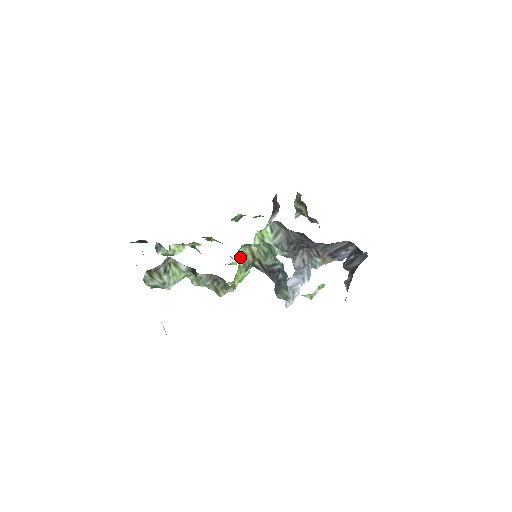
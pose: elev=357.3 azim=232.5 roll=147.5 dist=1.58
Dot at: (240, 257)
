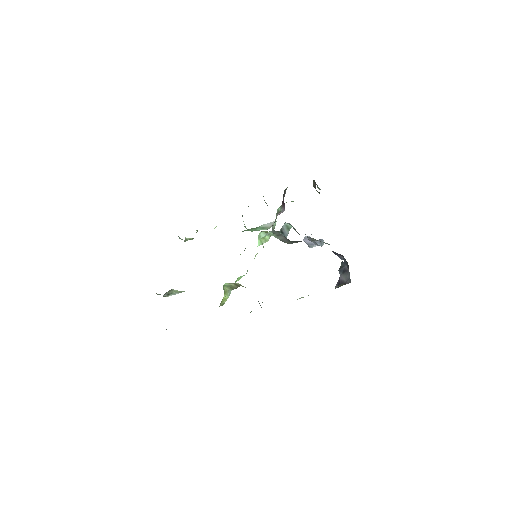
Dot at: (226, 287)
